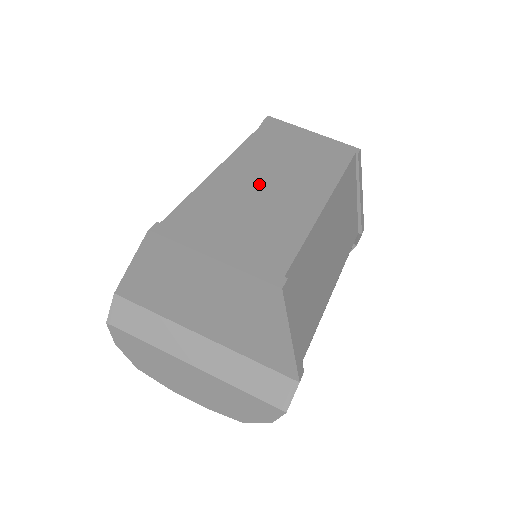
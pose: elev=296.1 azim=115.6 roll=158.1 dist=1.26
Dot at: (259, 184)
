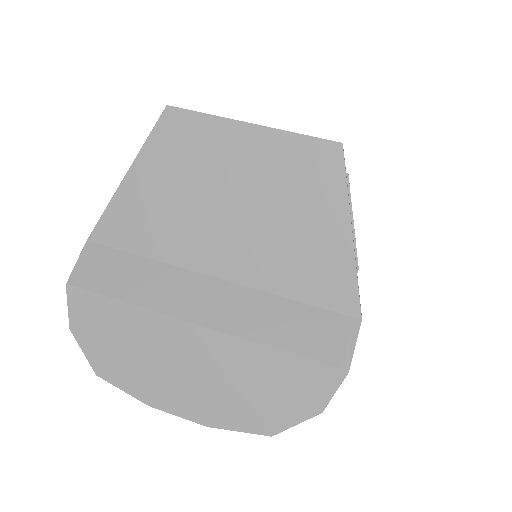
Dot at: occluded
